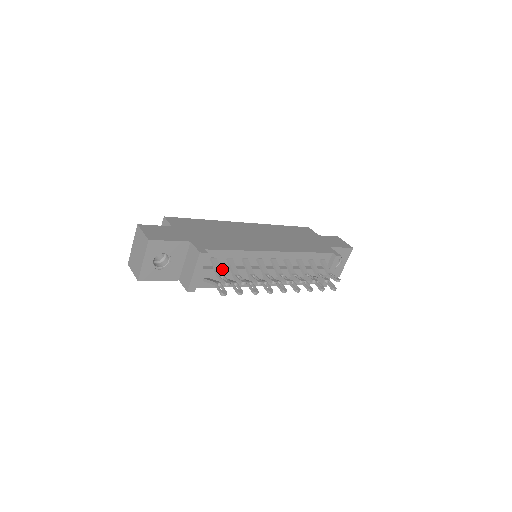
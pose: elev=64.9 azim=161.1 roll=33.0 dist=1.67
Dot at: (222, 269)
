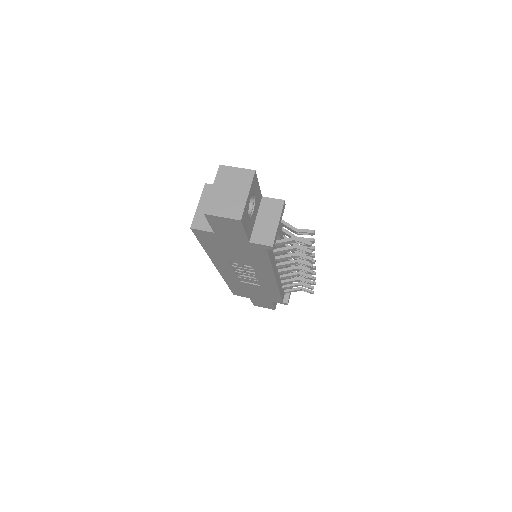
Dot at: (282, 234)
